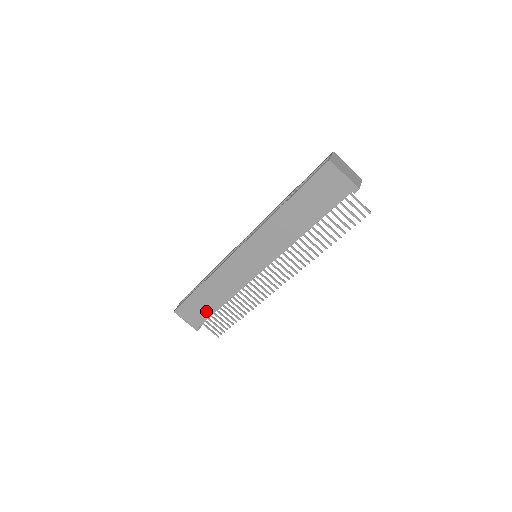
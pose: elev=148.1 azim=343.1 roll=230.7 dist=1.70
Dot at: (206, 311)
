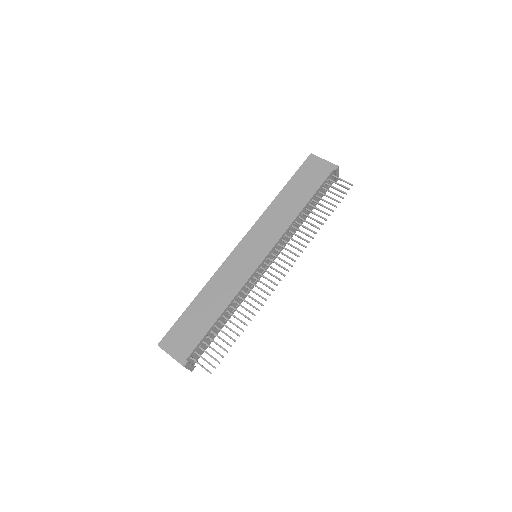
Dot at: (199, 331)
